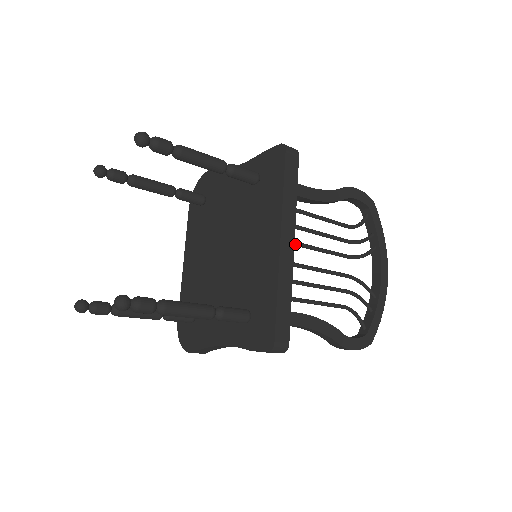
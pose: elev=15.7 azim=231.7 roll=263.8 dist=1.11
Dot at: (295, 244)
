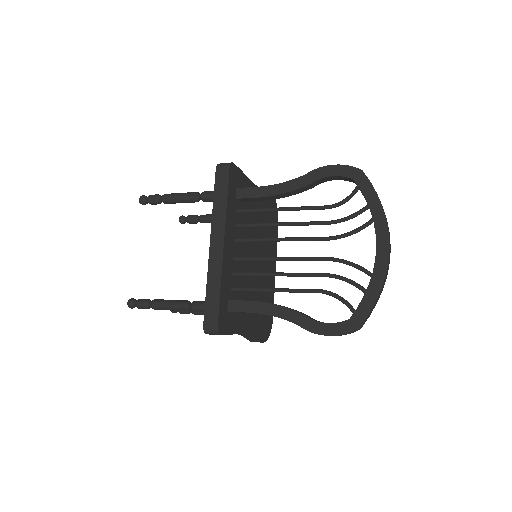
Dot at: (255, 241)
